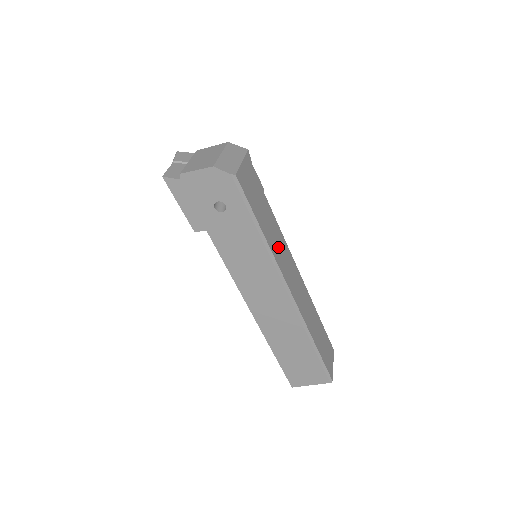
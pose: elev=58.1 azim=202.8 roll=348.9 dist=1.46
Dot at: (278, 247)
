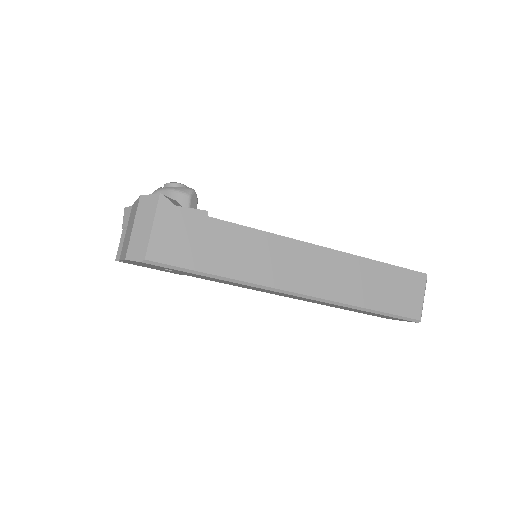
Dot at: (257, 260)
